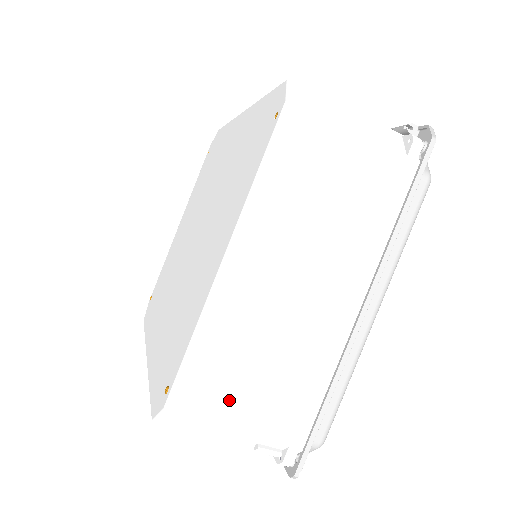
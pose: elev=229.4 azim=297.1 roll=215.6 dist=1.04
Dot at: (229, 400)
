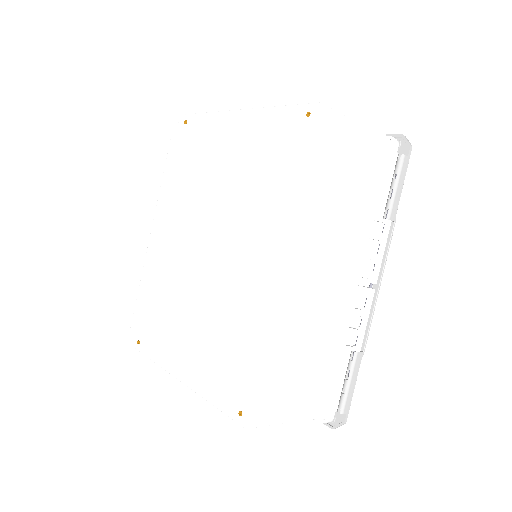
Dot at: occluded
